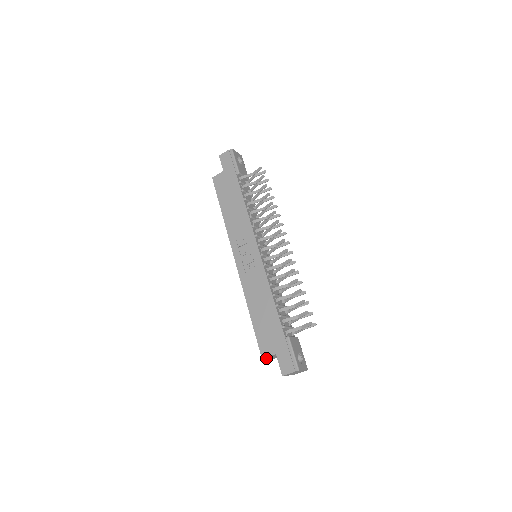
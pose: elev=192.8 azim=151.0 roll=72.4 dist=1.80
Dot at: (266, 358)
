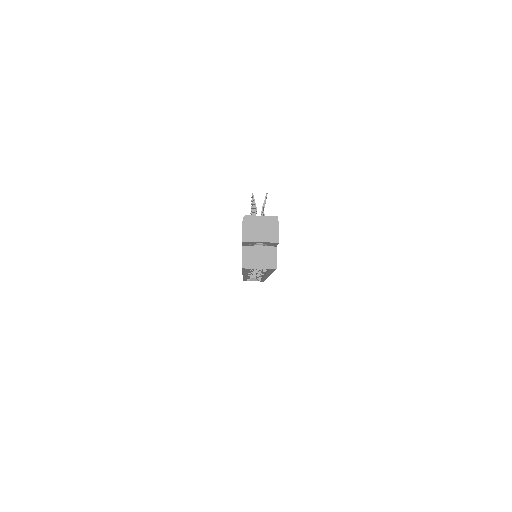
Dot at: (250, 266)
